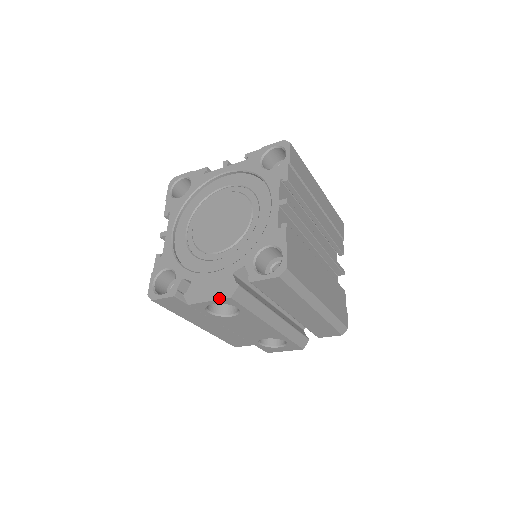
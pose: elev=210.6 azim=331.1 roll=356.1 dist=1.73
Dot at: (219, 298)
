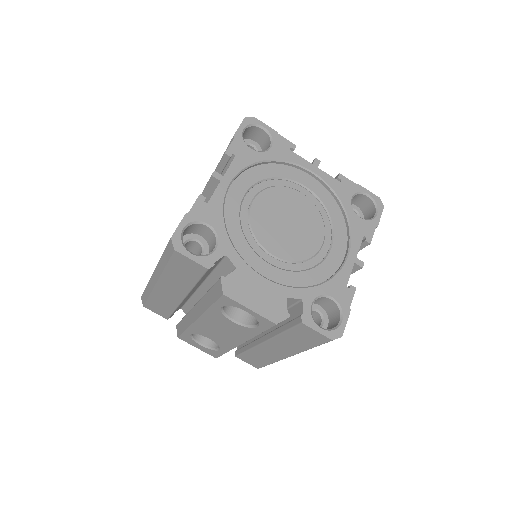
Dot at: (264, 315)
